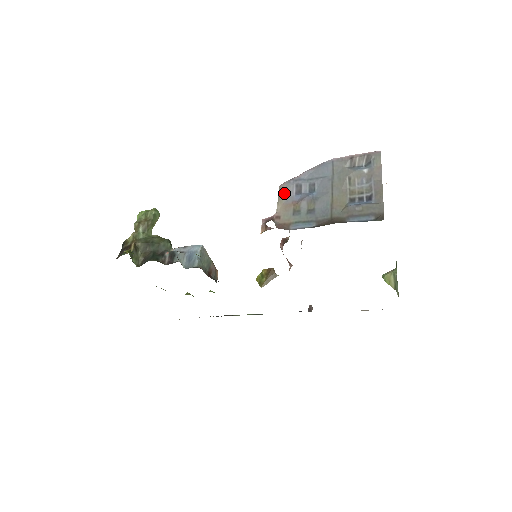
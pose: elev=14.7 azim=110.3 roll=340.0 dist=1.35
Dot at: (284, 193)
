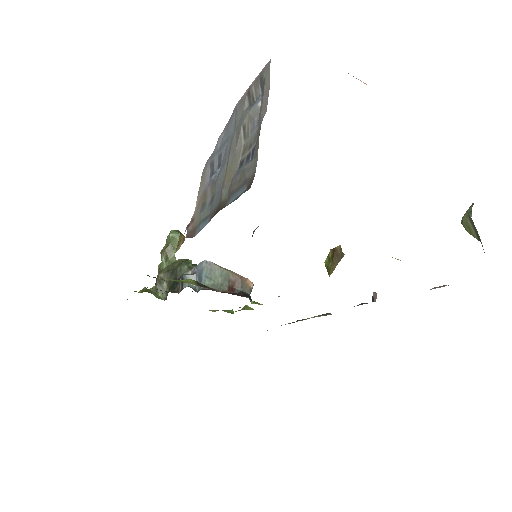
Dot at: (203, 181)
